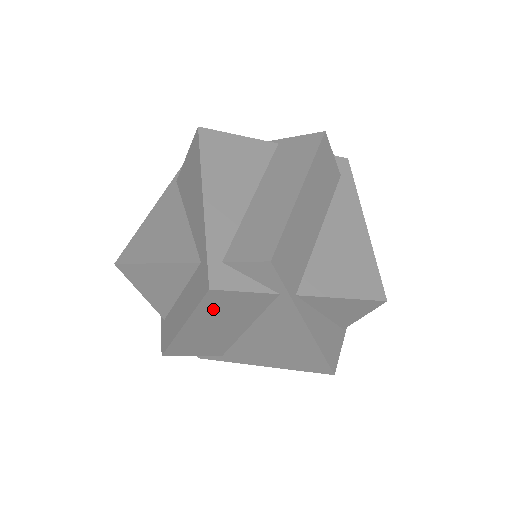
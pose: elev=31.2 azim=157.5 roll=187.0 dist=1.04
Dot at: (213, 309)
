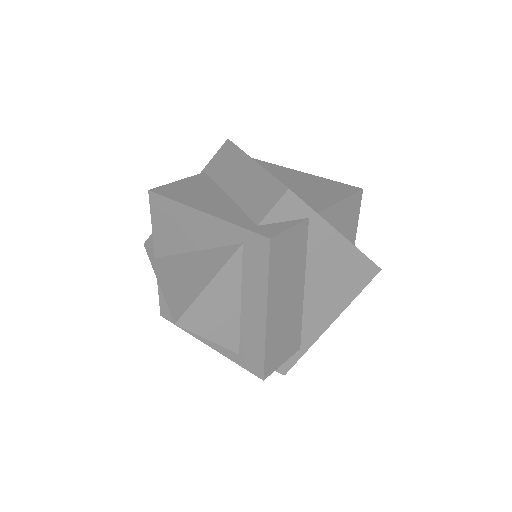
Dot at: (278, 269)
